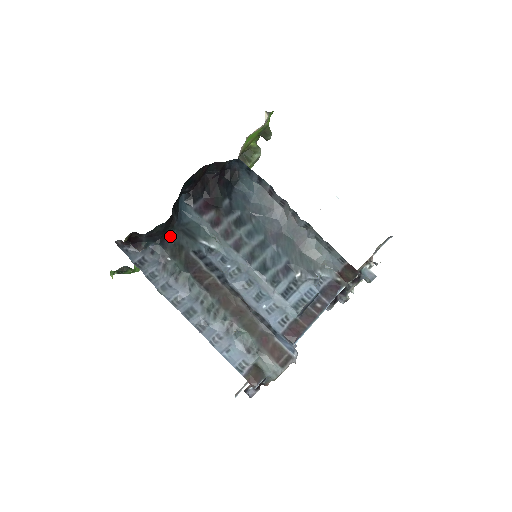
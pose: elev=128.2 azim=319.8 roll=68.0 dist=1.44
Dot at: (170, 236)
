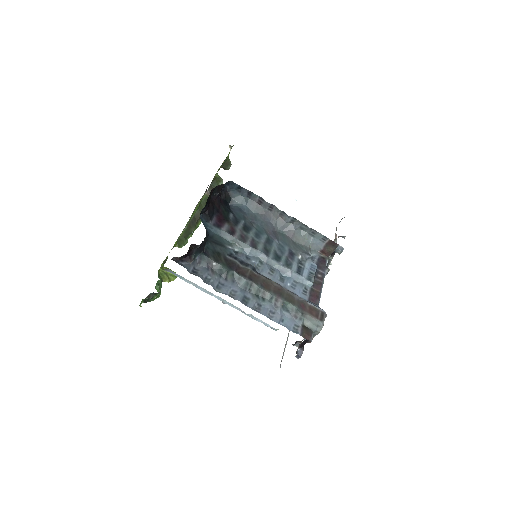
Dot at: (207, 247)
